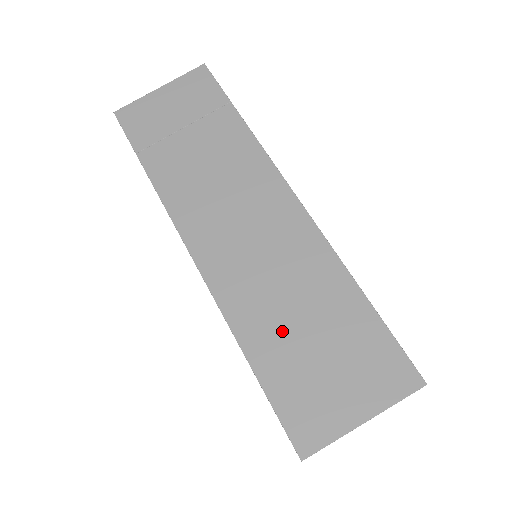
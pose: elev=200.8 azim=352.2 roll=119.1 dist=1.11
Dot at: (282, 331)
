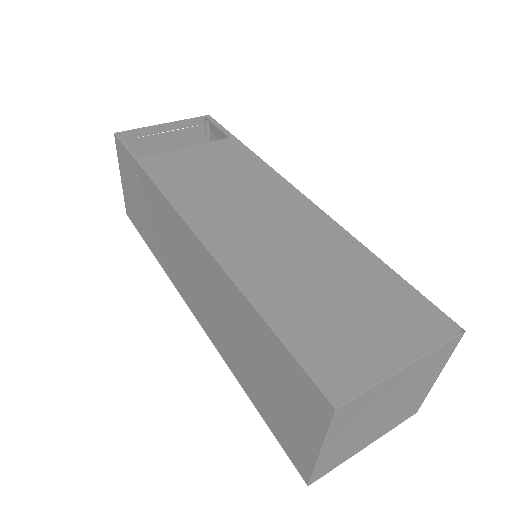
Dot at: (247, 368)
